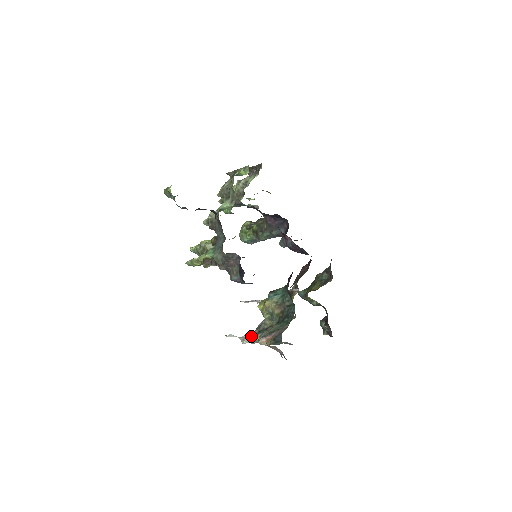
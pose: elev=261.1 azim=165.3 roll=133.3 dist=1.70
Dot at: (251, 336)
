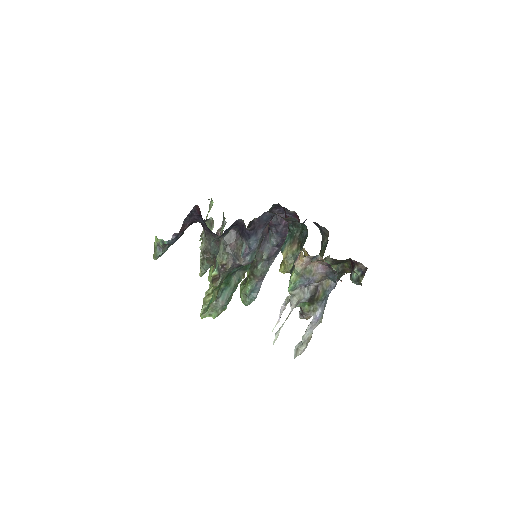
Dot at: (289, 289)
